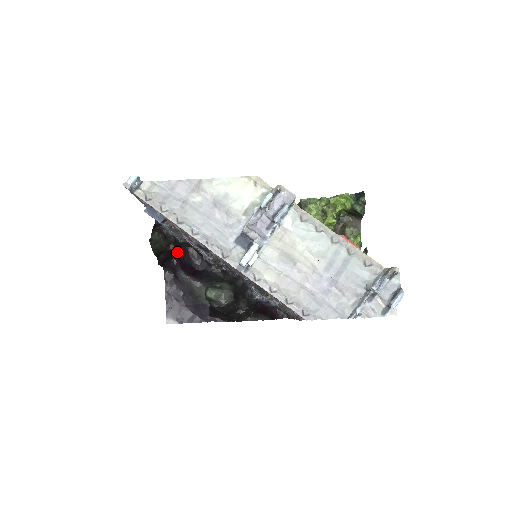
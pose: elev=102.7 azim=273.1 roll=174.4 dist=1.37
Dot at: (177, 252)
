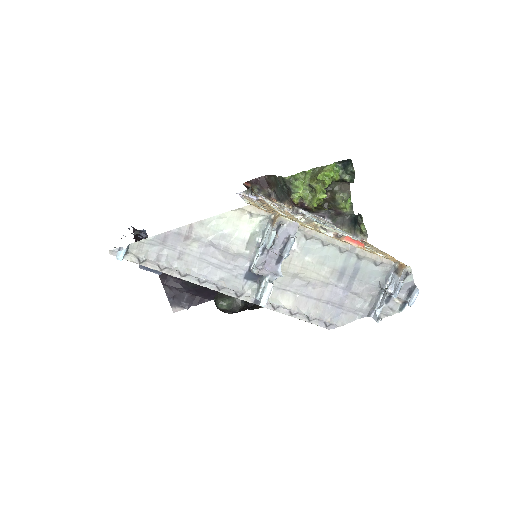
Dot at: occluded
